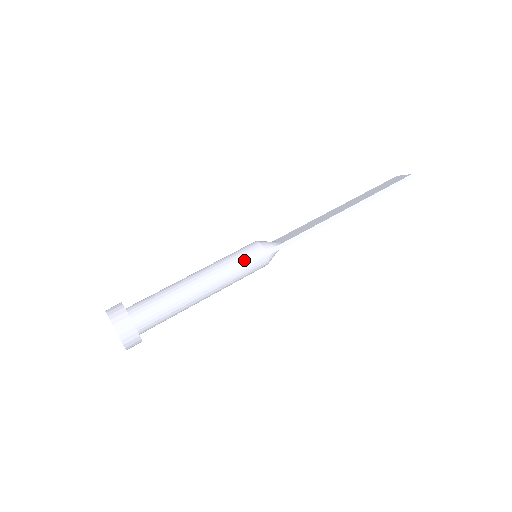
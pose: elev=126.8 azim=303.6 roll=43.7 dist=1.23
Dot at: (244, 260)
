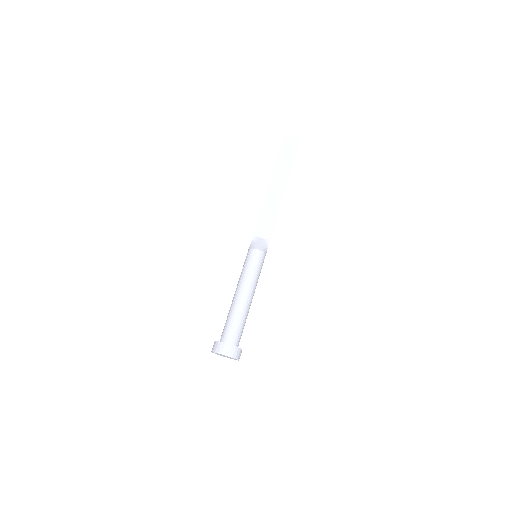
Dot at: (261, 268)
